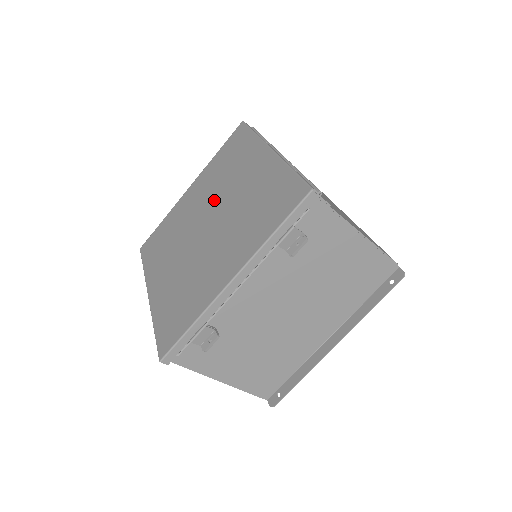
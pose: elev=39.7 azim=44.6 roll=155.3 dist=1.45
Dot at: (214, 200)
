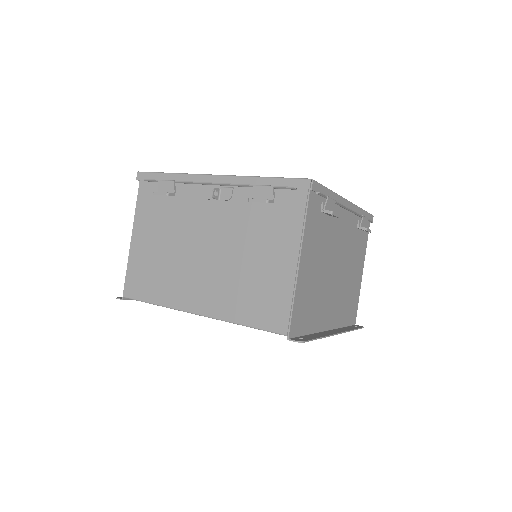
Dot at: occluded
